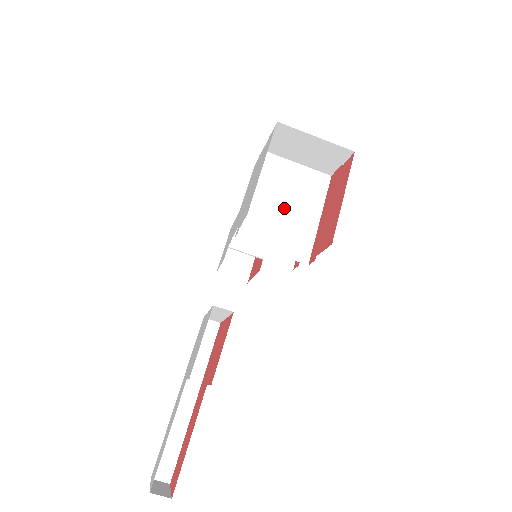
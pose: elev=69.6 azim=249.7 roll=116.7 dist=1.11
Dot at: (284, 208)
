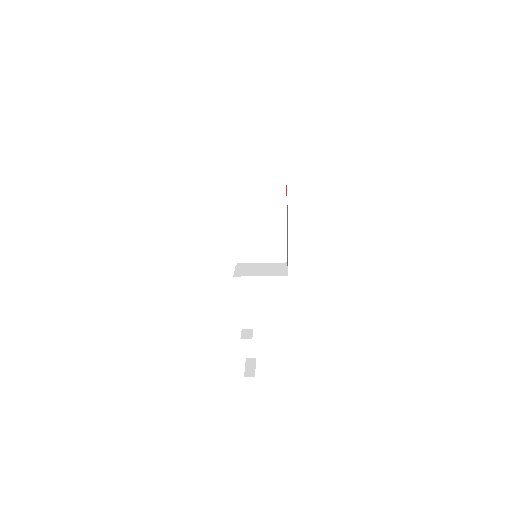
Dot at: (261, 232)
